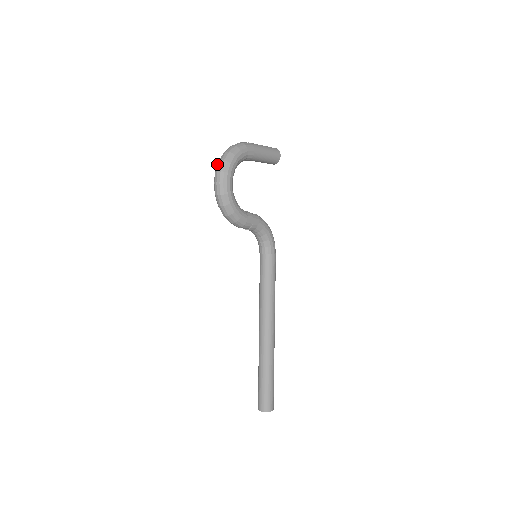
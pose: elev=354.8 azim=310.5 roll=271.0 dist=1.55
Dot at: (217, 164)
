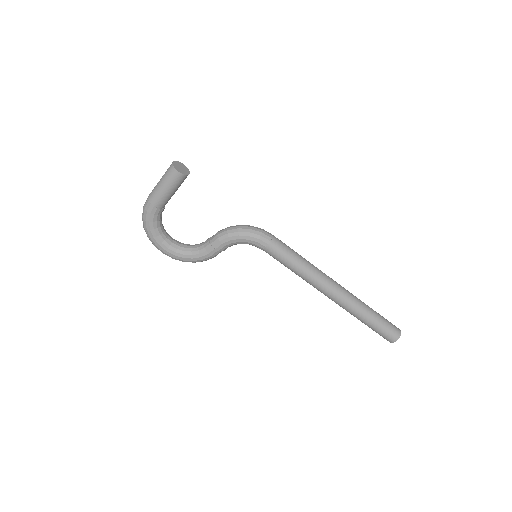
Dot at: occluded
